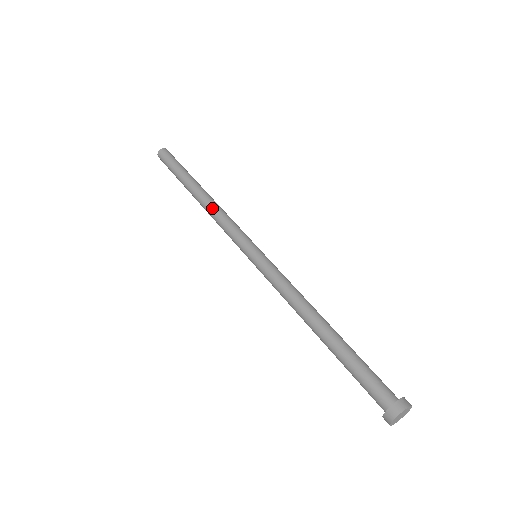
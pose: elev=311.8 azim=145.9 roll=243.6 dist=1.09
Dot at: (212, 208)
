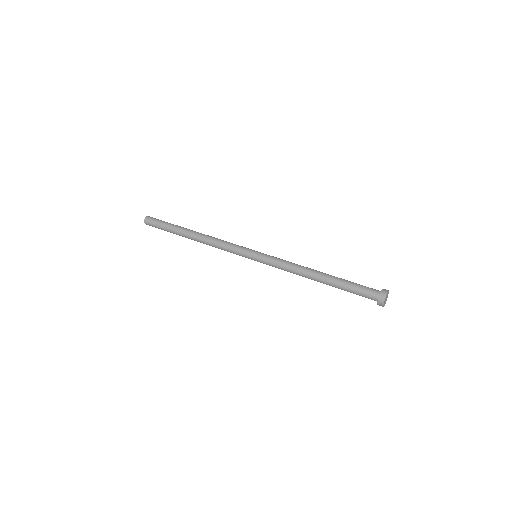
Dot at: (210, 239)
